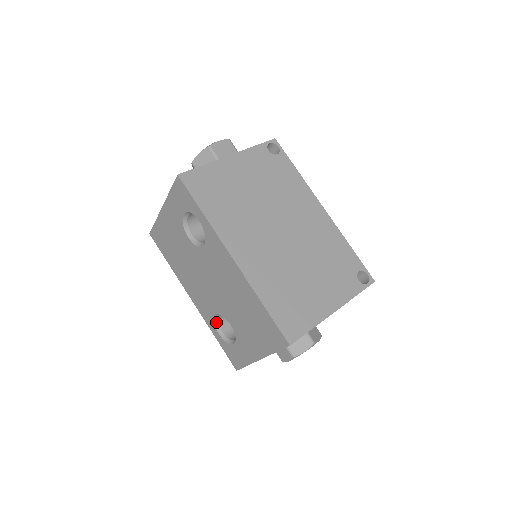
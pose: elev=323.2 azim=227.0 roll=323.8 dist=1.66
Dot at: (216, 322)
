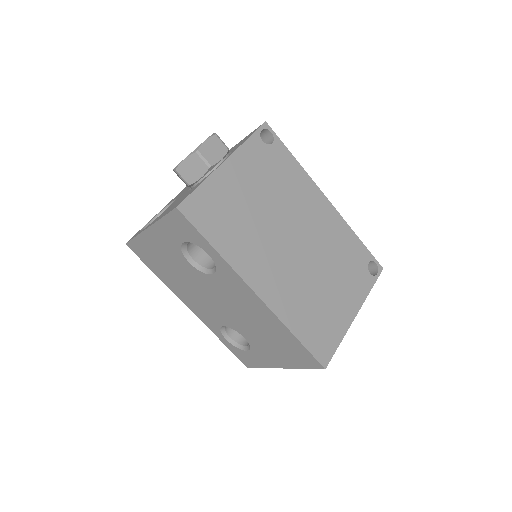
Dot at: (222, 330)
